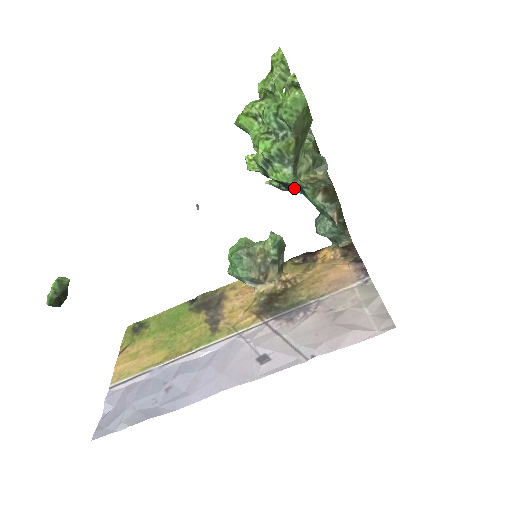
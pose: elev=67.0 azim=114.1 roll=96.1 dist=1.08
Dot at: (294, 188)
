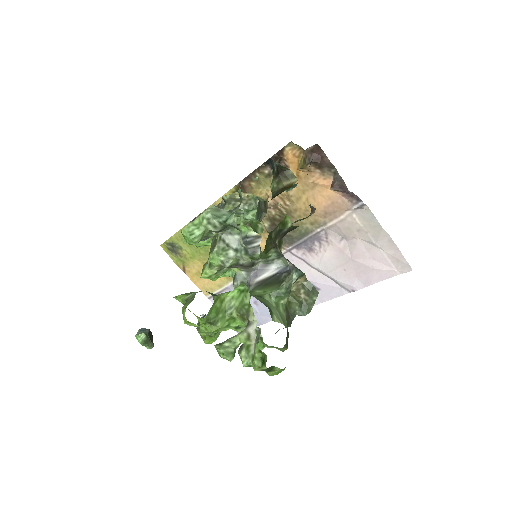
Dot at: occluded
